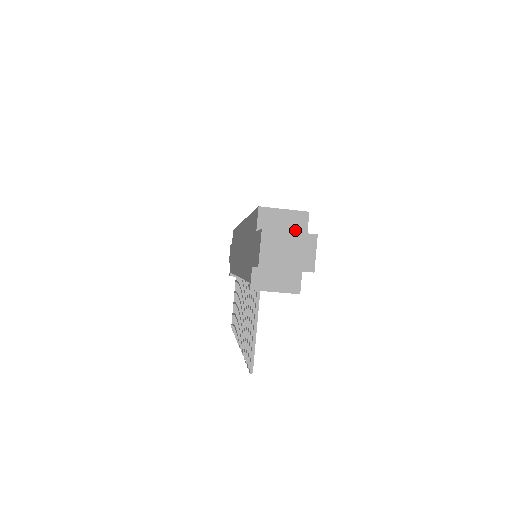
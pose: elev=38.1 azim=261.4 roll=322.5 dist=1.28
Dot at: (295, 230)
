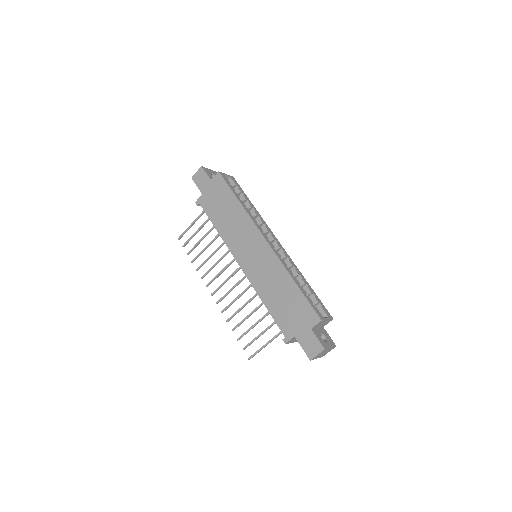
Dot at: (323, 326)
